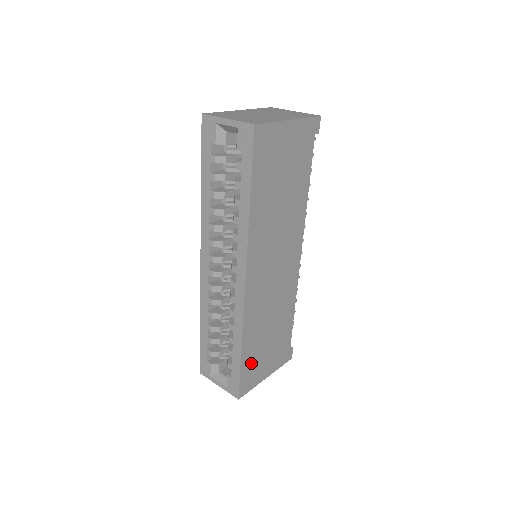
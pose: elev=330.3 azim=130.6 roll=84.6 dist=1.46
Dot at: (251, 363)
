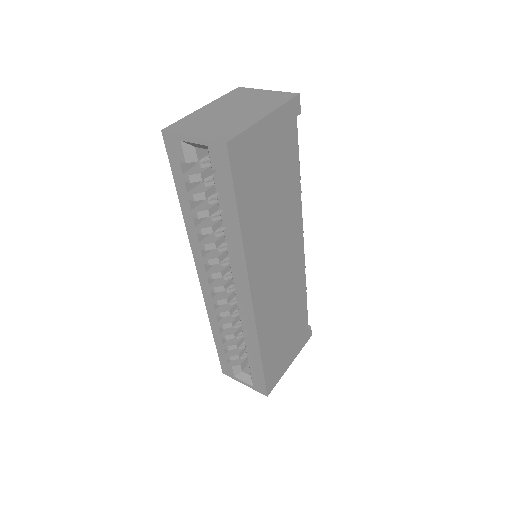
Dot at: (273, 362)
